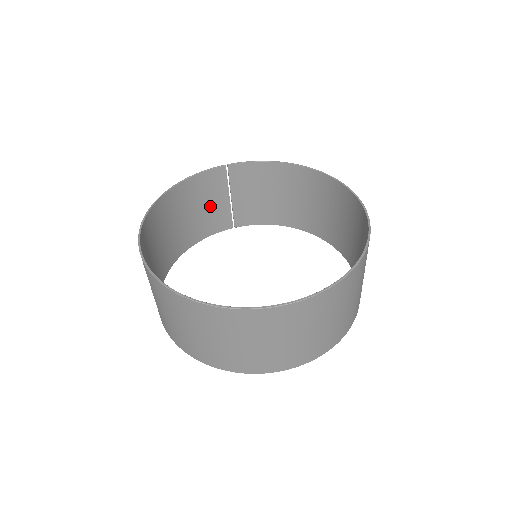
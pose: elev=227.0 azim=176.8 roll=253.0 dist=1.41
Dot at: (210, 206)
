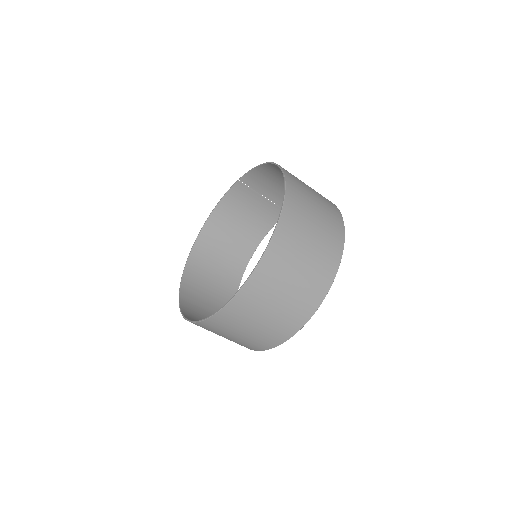
Dot at: (254, 209)
